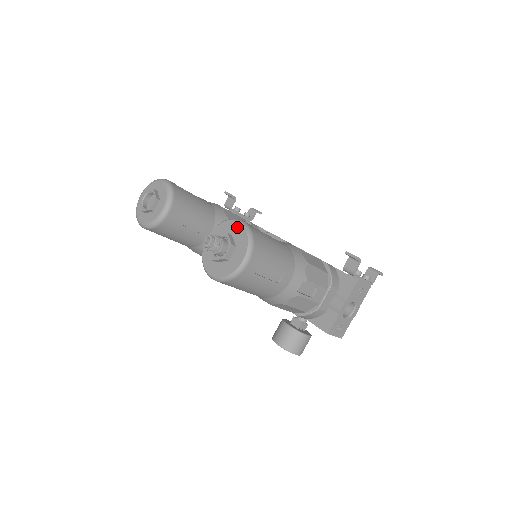
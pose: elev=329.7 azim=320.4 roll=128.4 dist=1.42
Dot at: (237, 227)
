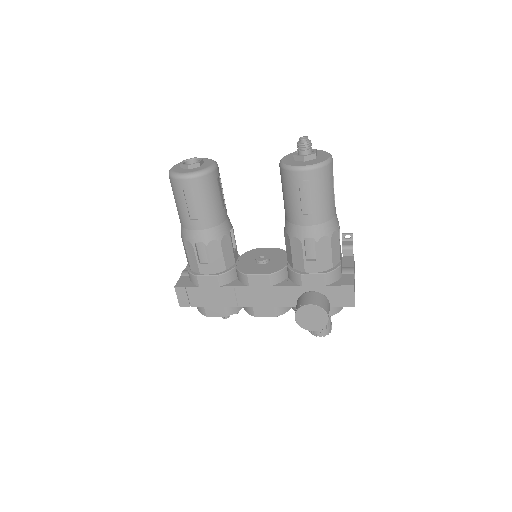
Dot at: occluded
